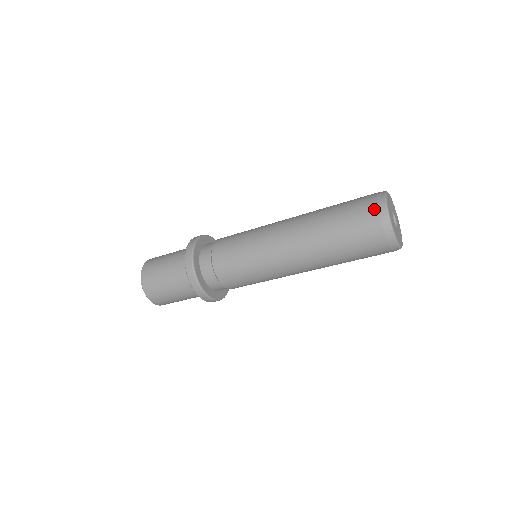
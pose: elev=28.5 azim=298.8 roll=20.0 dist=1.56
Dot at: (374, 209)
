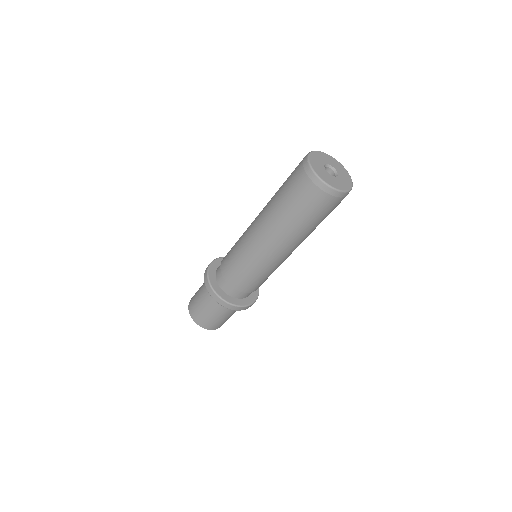
Dot at: occluded
